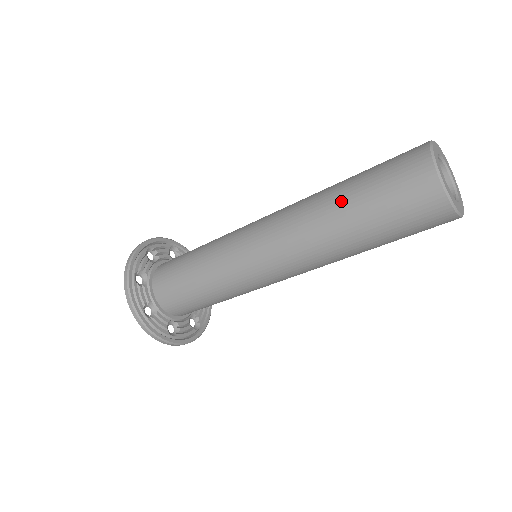
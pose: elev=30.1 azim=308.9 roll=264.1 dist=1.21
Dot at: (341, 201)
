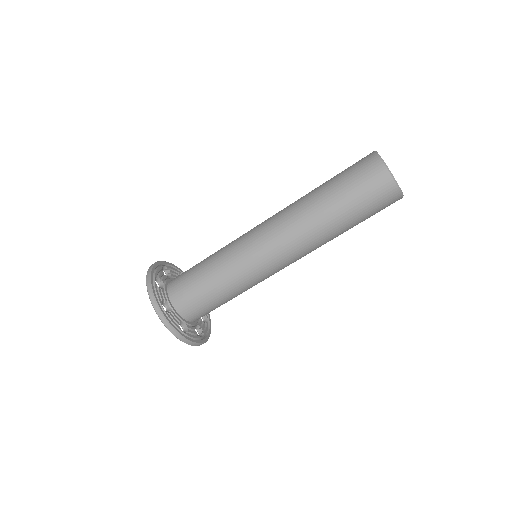
Dot at: (321, 192)
